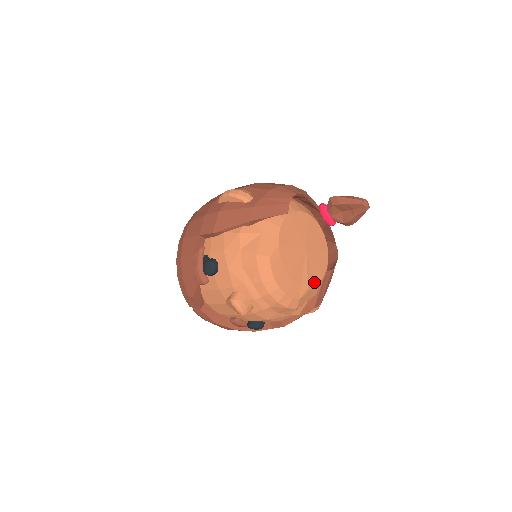
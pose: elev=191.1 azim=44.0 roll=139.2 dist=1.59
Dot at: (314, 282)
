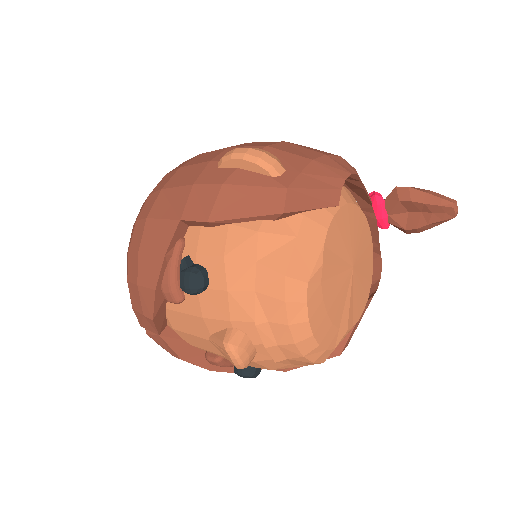
Dot at: (354, 319)
